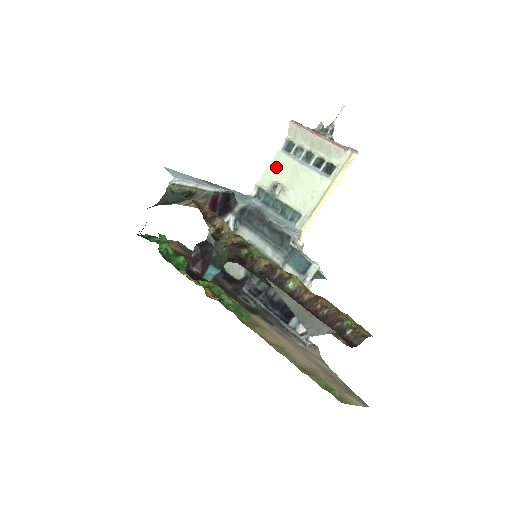
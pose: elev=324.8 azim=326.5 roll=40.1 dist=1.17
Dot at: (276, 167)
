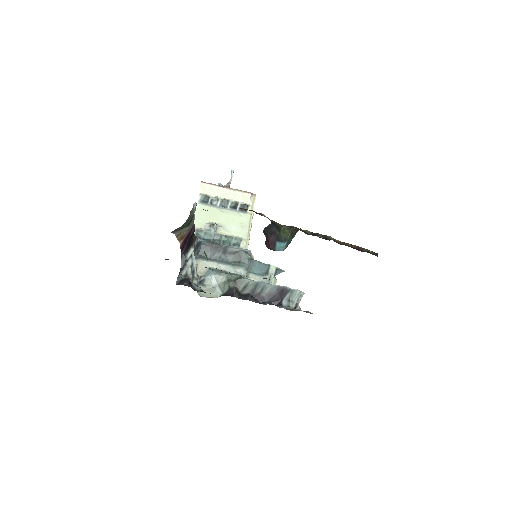
Dot at: (203, 214)
